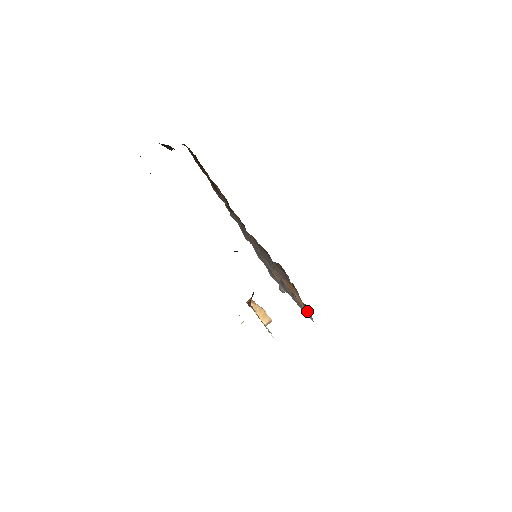
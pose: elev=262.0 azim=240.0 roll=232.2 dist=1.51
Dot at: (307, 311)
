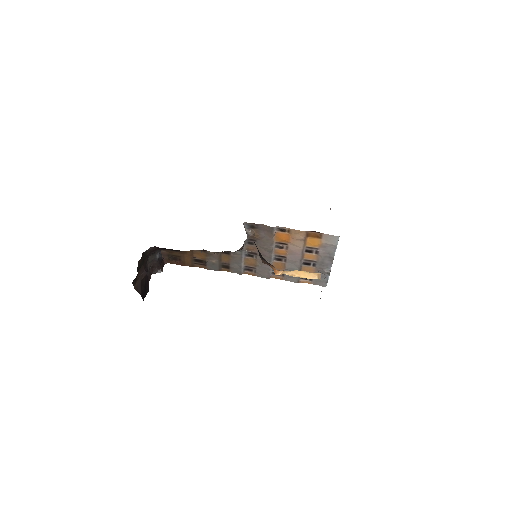
Dot at: (325, 239)
